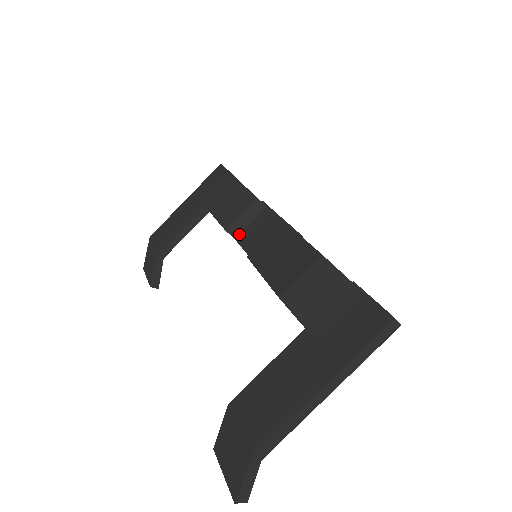
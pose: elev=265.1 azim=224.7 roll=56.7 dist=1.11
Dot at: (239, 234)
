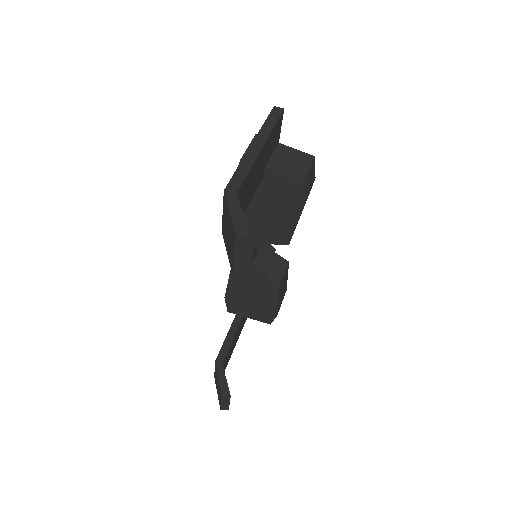
Dot at: occluded
